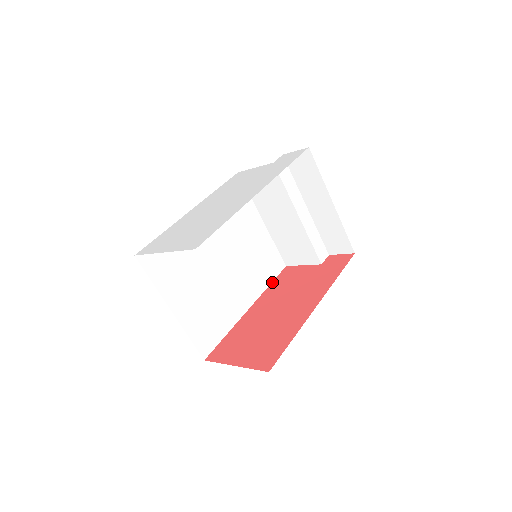
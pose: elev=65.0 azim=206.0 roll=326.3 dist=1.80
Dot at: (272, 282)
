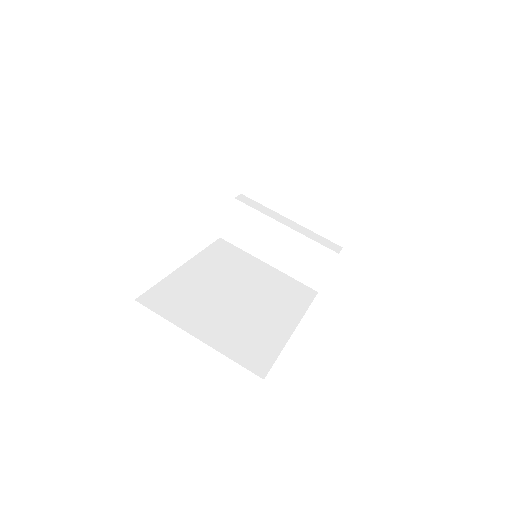
Dot at: (309, 305)
